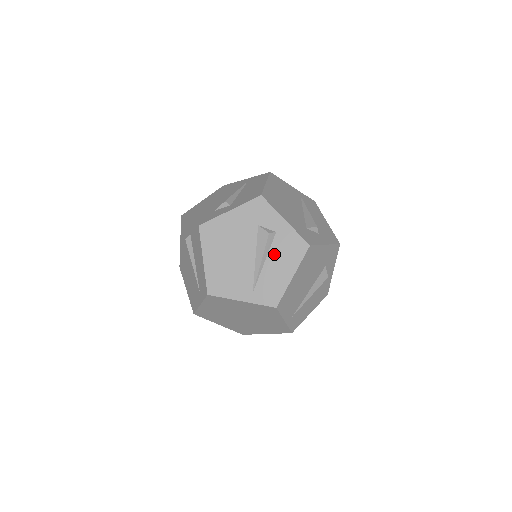
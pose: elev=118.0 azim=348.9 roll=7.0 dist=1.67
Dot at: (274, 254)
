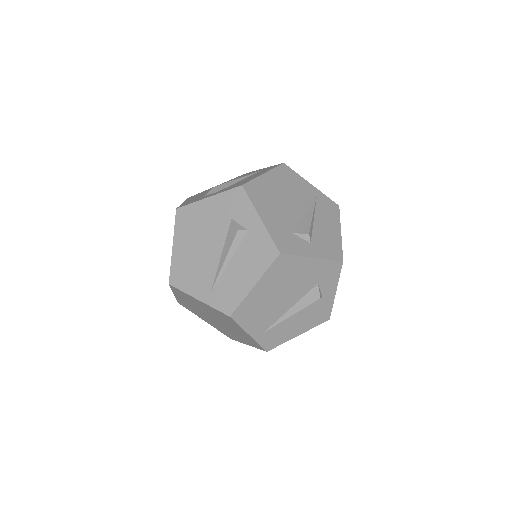
Dot at: (240, 255)
